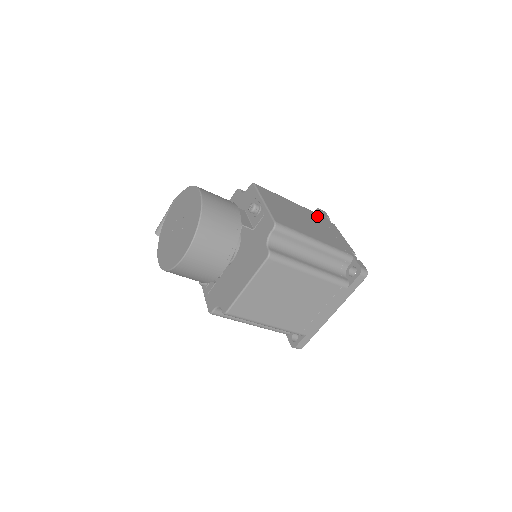
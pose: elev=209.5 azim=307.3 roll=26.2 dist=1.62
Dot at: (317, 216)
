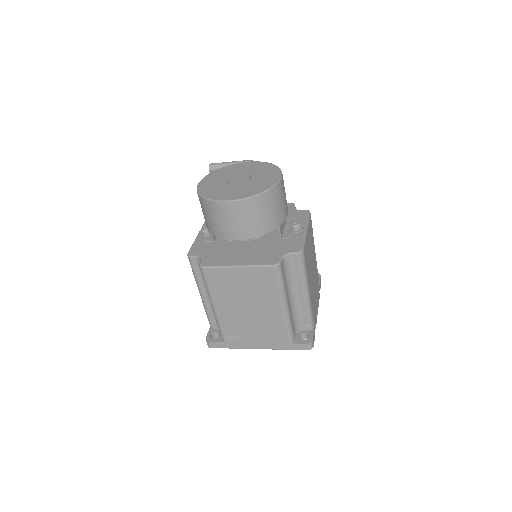
Dot at: occluded
